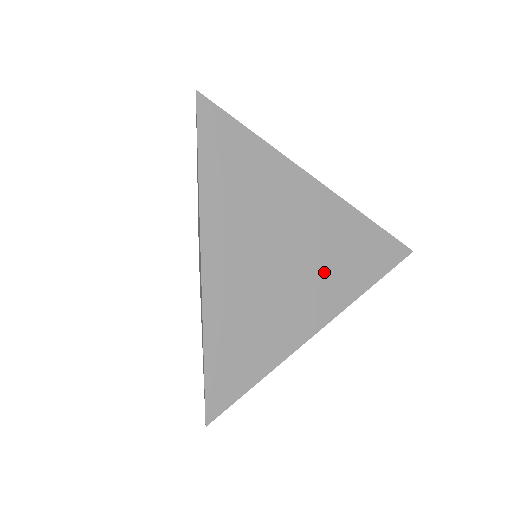
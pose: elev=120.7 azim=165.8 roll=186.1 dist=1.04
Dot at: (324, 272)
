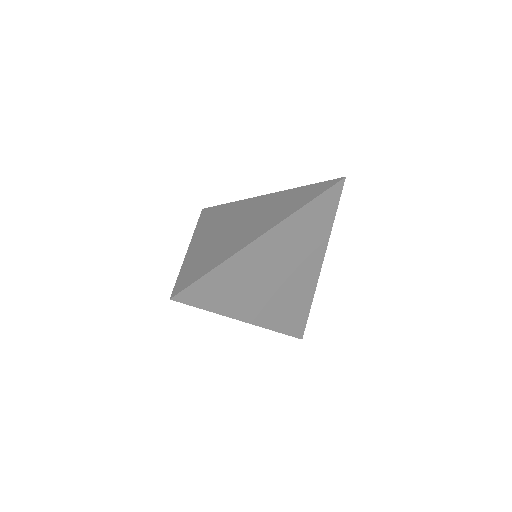
Dot at: (266, 217)
